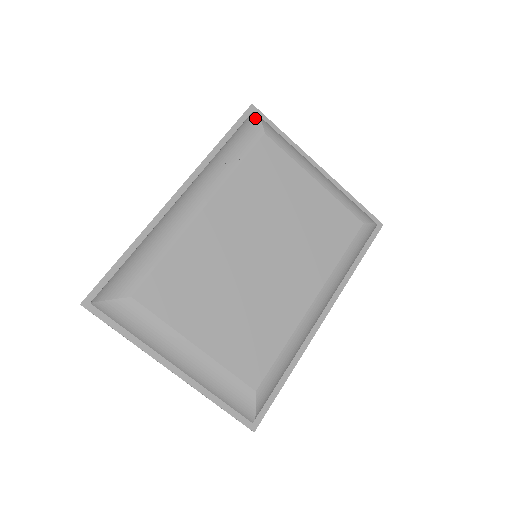
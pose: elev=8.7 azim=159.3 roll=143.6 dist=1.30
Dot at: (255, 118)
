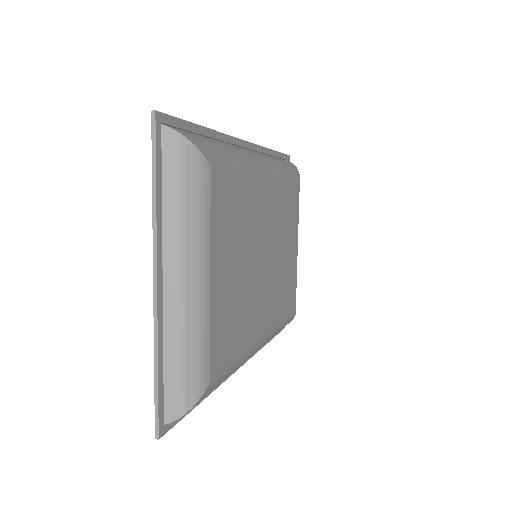
Dot at: occluded
